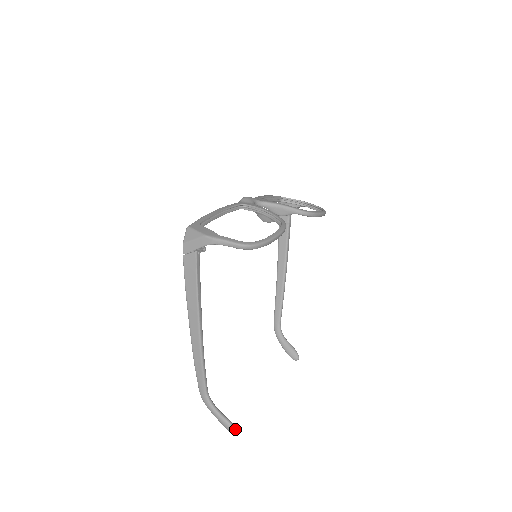
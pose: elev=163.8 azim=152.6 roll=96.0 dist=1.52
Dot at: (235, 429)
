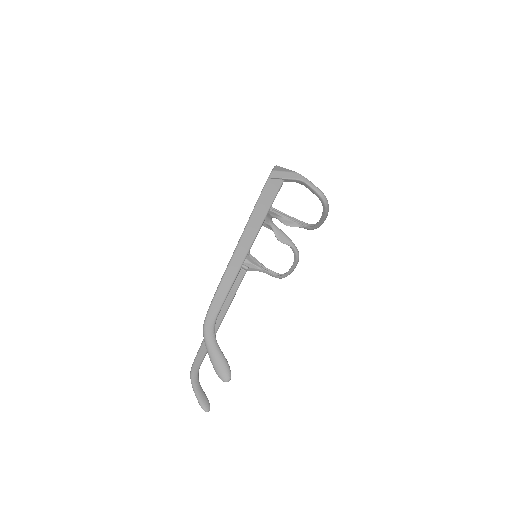
Dot at: occluded
